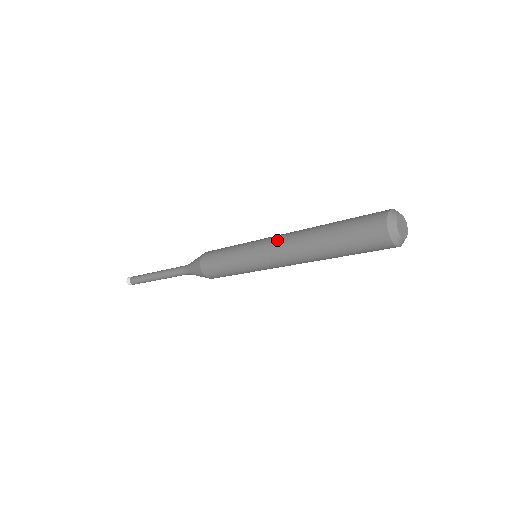
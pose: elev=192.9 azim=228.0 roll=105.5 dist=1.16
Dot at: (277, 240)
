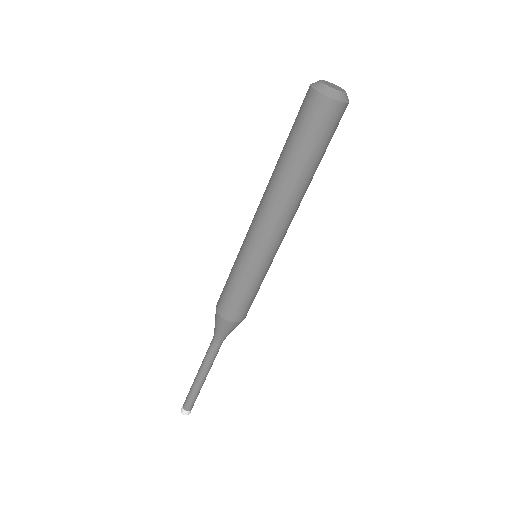
Dot at: (256, 211)
